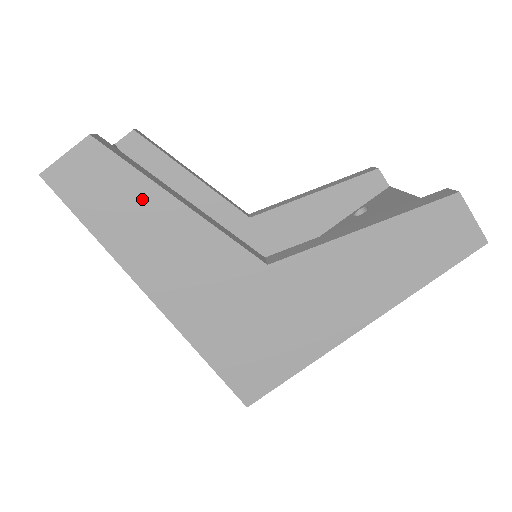
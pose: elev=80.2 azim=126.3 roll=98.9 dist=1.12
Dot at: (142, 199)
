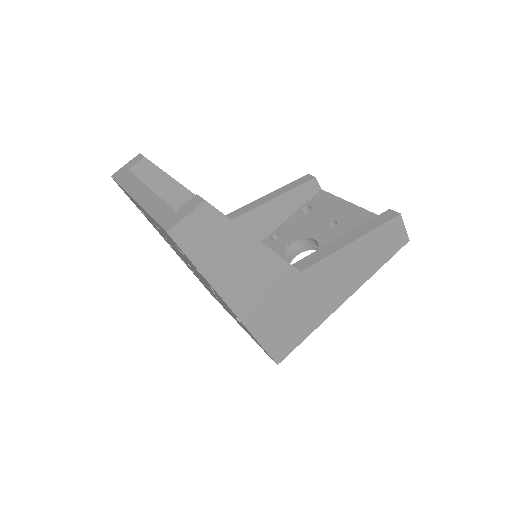
Dot at: (233, 240)
